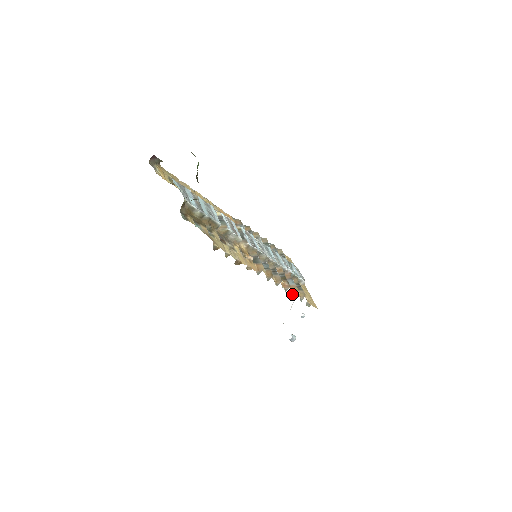
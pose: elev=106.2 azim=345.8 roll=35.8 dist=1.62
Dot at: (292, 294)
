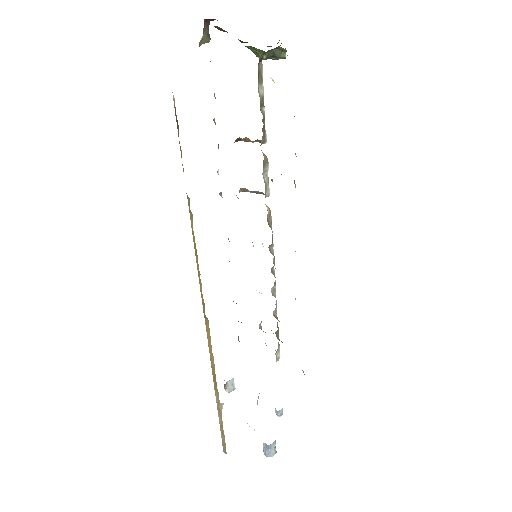
Dot at: occluded
